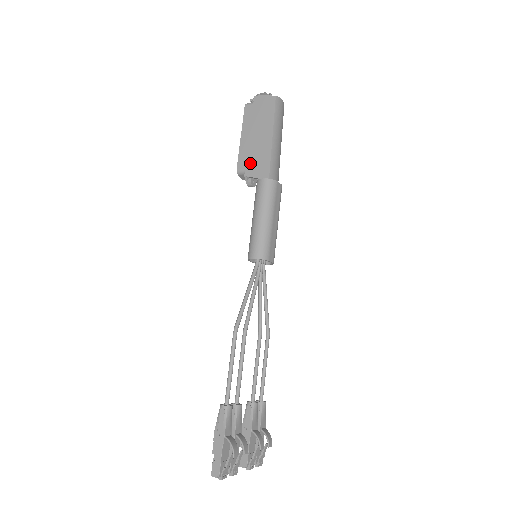
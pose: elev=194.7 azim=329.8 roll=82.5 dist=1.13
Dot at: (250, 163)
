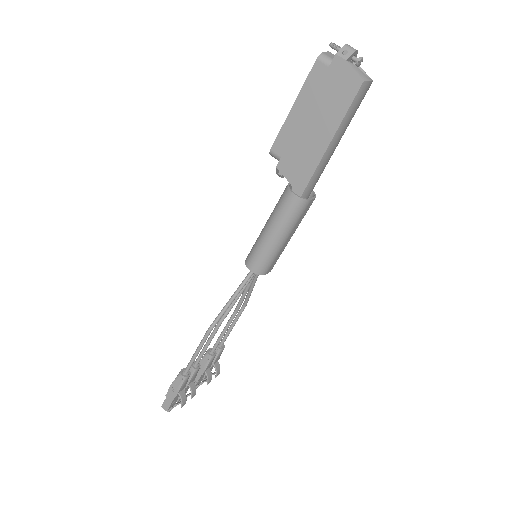
Dot at: (289, 156)
